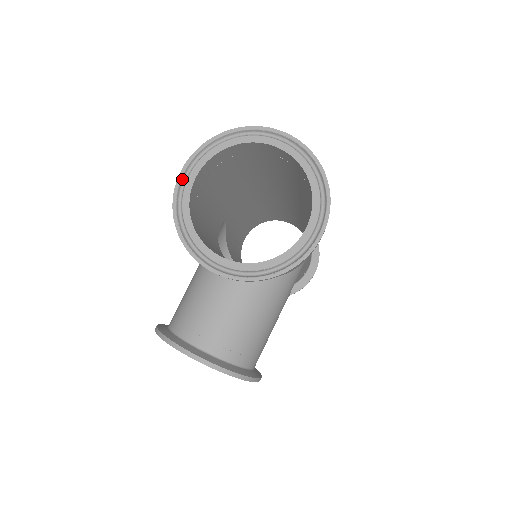
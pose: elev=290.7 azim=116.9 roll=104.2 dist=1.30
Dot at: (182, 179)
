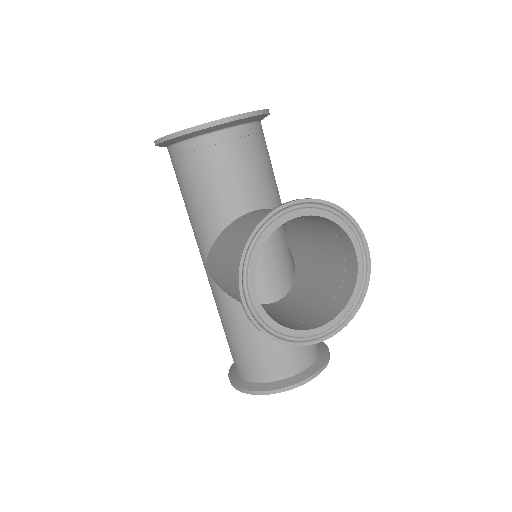
Dot at: occluded
